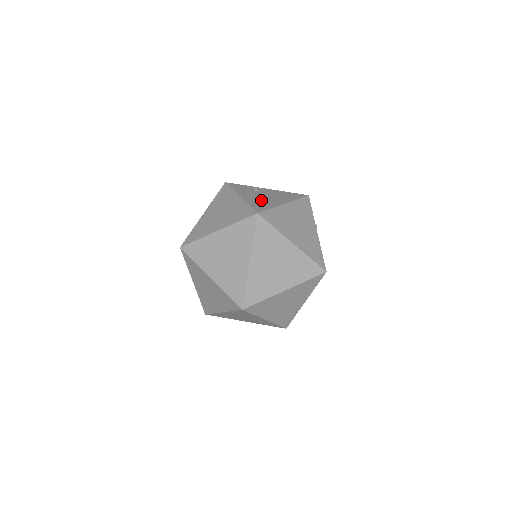
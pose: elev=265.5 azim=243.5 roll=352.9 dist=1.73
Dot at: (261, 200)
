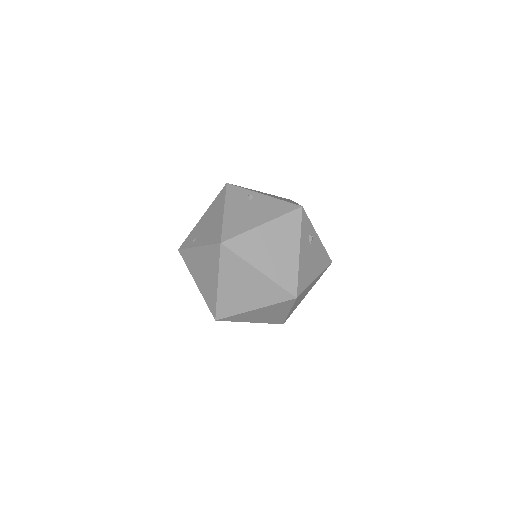
Dot at: (240, 218)
